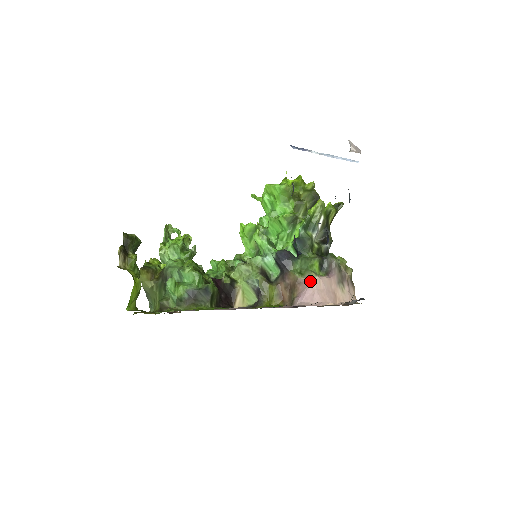
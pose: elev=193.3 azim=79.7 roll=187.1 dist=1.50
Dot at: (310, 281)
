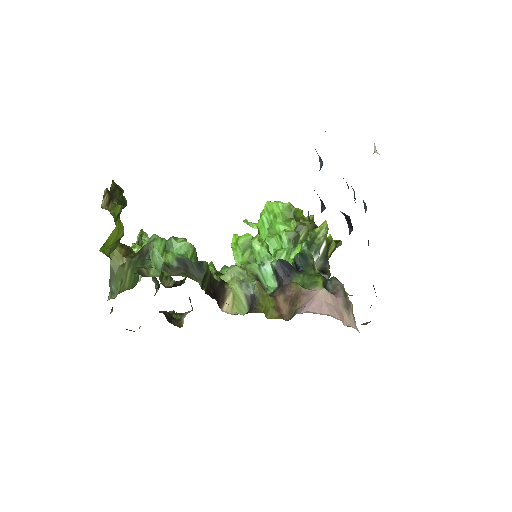
Dot at: (317, 292)
